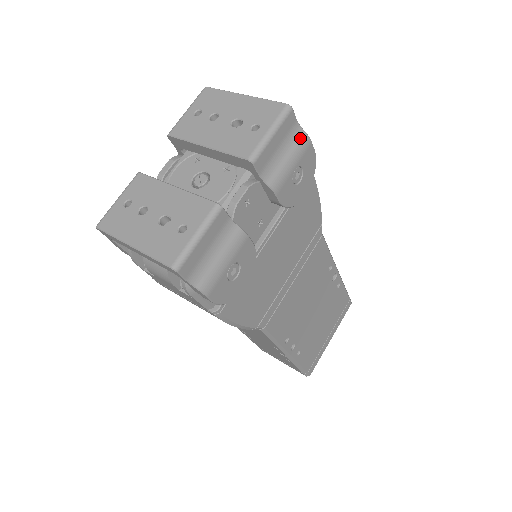
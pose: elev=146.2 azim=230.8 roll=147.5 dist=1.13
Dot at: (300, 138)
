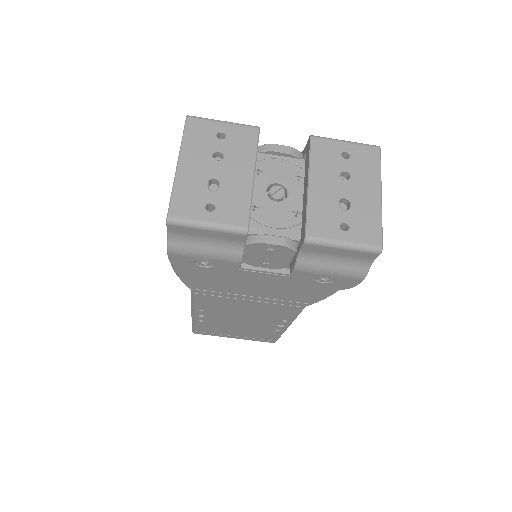
Dot at: (359, 269)
